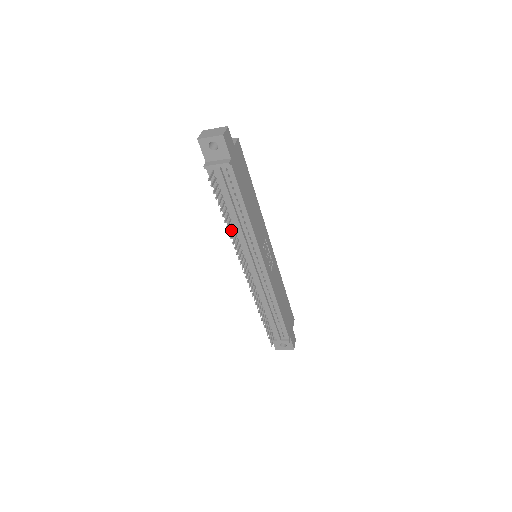
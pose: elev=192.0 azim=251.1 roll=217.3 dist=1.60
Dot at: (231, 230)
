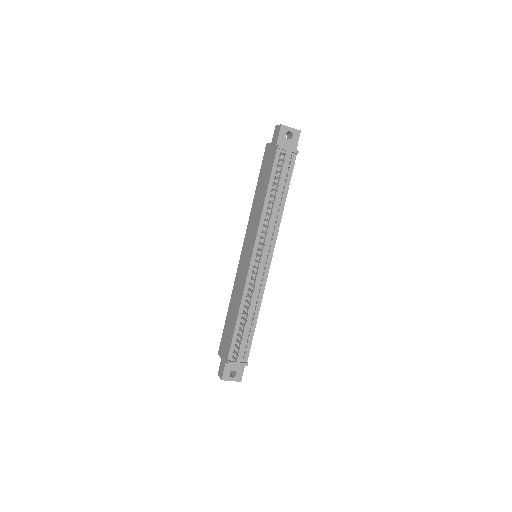
Dot at: (263, 213)
